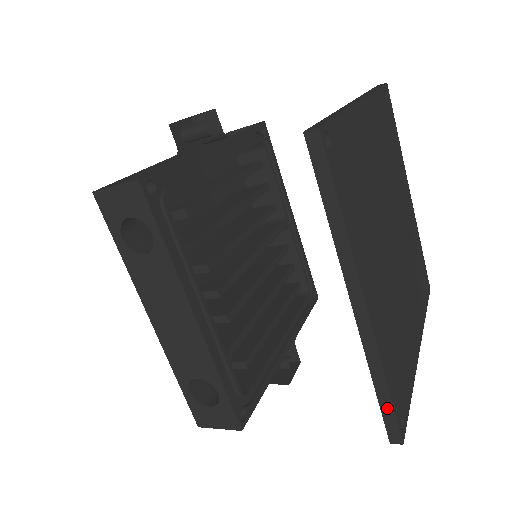
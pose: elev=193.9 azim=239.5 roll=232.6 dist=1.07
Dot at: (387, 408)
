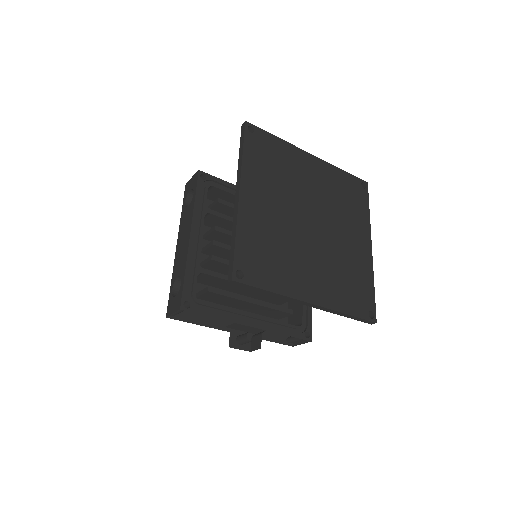
Dot at: (232, 255)
